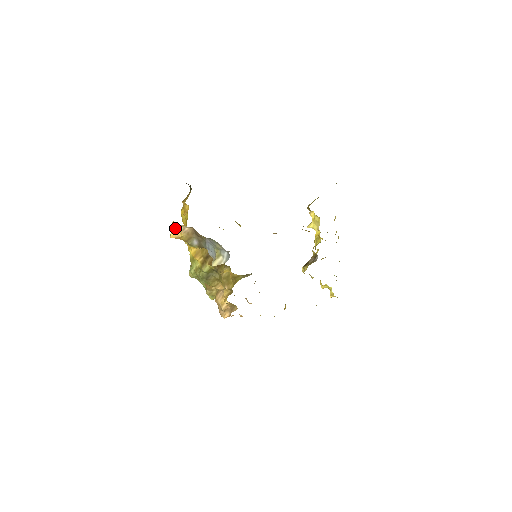
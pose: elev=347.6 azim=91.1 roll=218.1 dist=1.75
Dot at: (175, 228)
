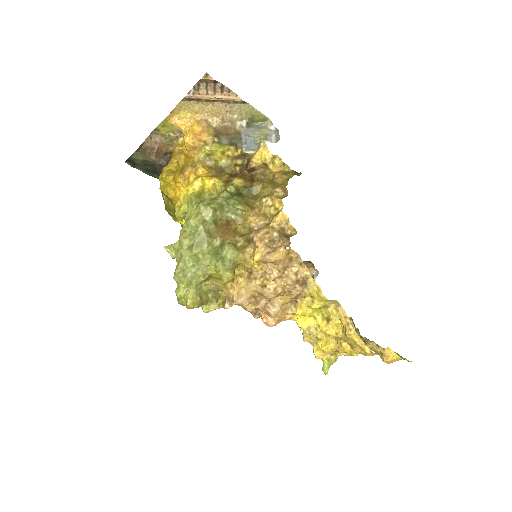
Dot at: (199, 121)
